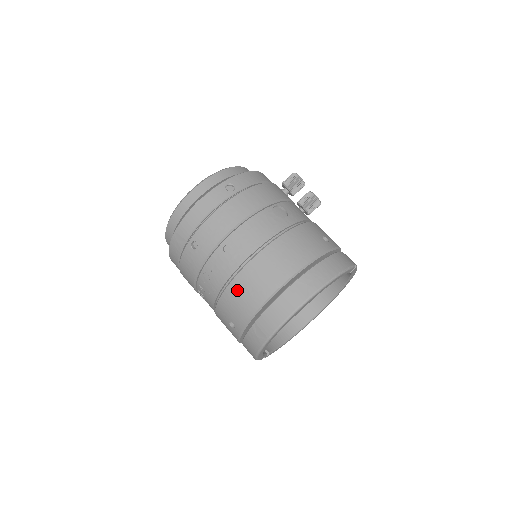
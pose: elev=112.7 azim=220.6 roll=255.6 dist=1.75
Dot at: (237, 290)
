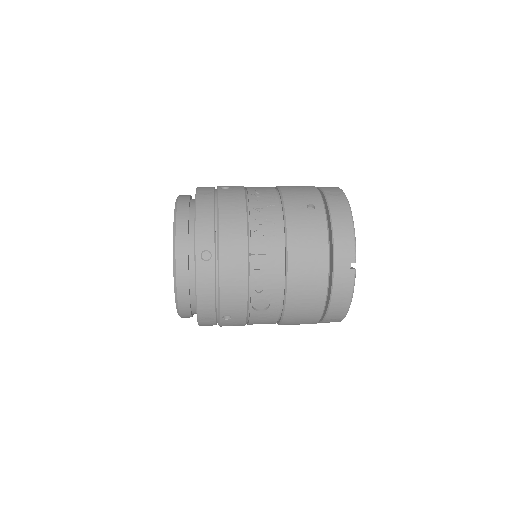
Dot at: (289, 187)
